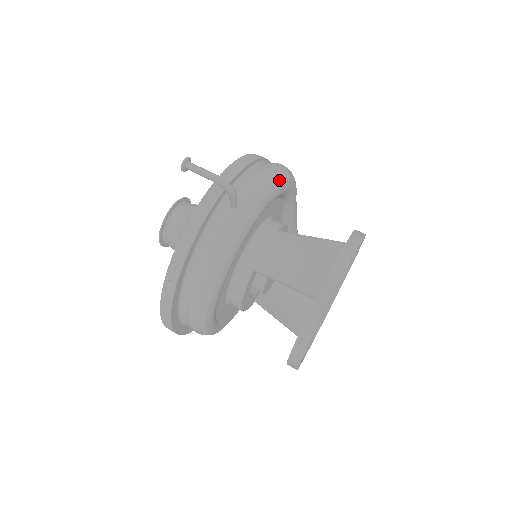
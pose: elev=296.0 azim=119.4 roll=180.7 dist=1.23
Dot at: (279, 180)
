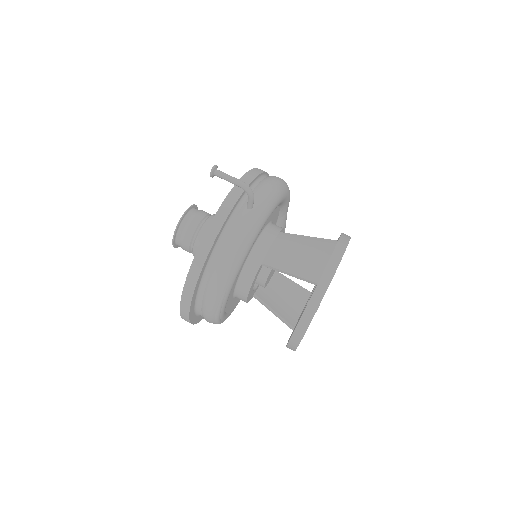
Dot at: (282, 189)
